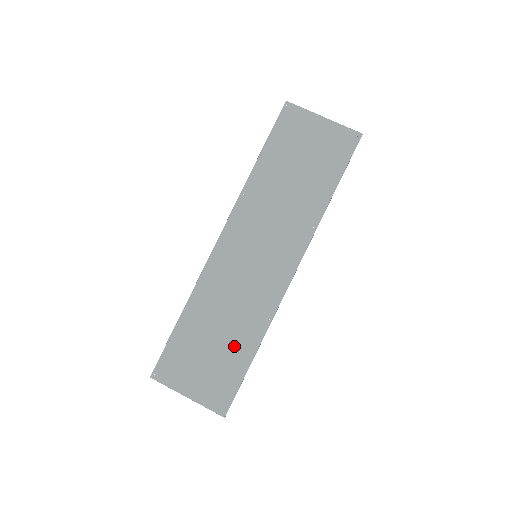
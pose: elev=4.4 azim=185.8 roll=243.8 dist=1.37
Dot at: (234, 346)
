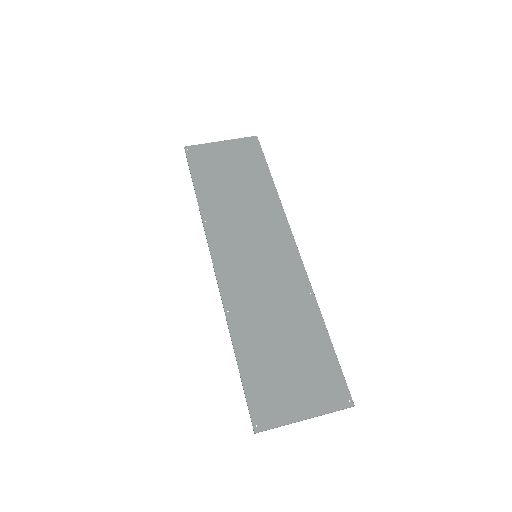
Dot at: (304, 337)
